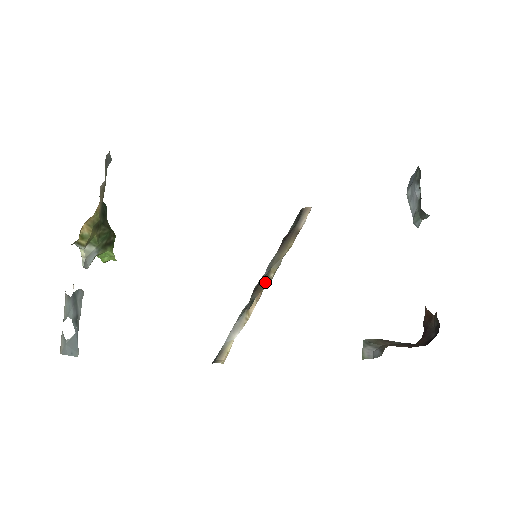
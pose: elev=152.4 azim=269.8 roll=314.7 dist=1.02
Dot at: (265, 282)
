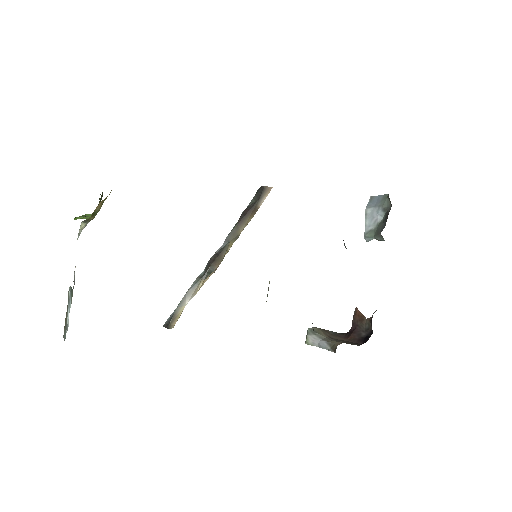
Dot at: (224, 255)
